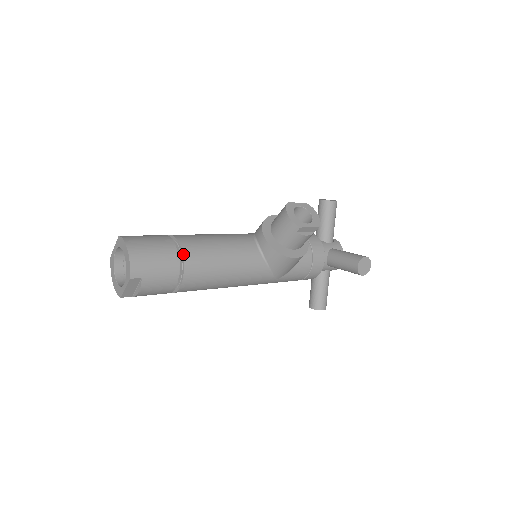
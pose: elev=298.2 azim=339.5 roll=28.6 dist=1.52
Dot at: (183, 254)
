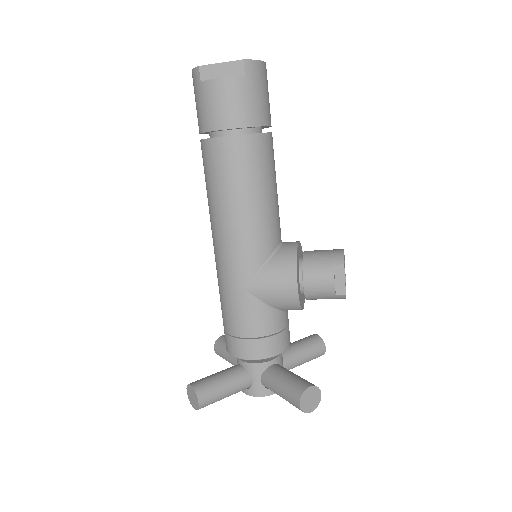
Dot at: (269, 133)
